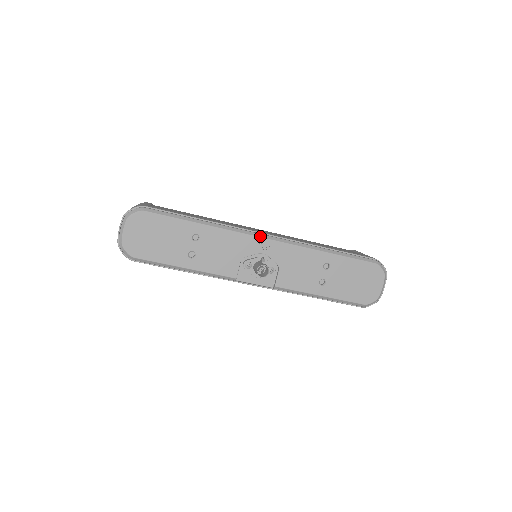
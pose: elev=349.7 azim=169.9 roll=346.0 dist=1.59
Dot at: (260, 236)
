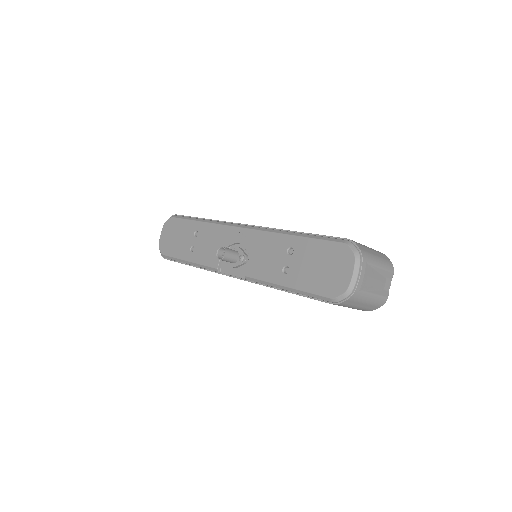
Dot at: (237, 226)
